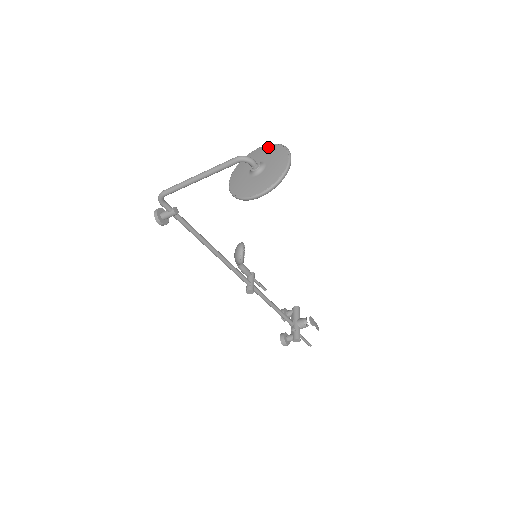
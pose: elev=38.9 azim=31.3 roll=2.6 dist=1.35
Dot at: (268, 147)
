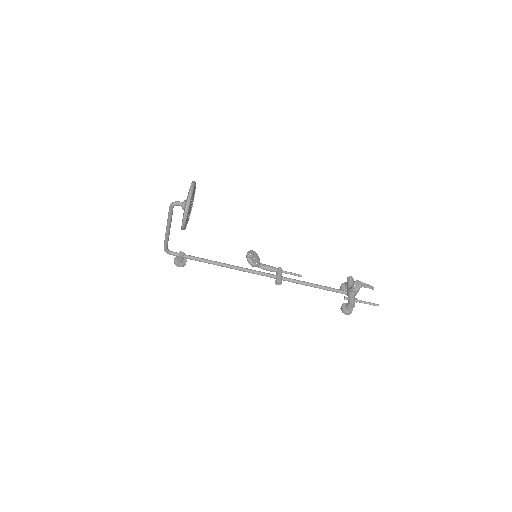
Dot at: occluded
